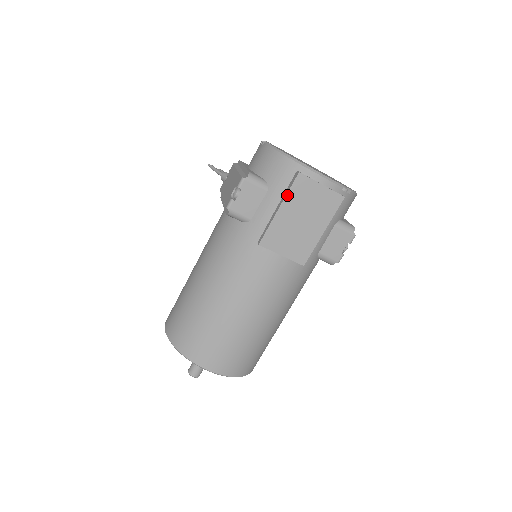
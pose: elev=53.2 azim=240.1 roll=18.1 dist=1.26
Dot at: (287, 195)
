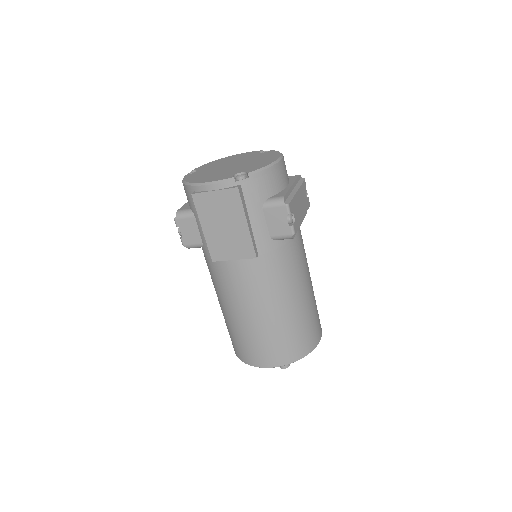
Dot at: (199, 215)
